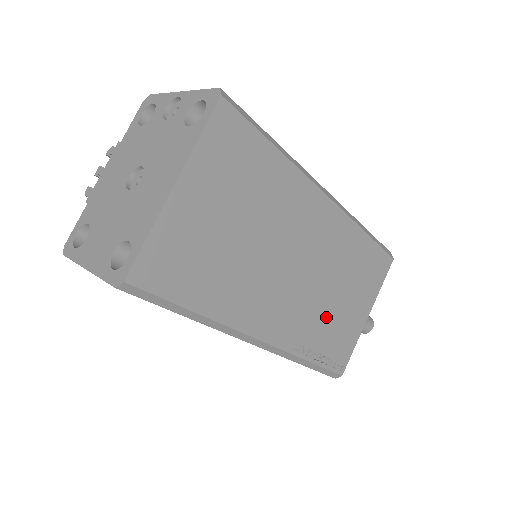
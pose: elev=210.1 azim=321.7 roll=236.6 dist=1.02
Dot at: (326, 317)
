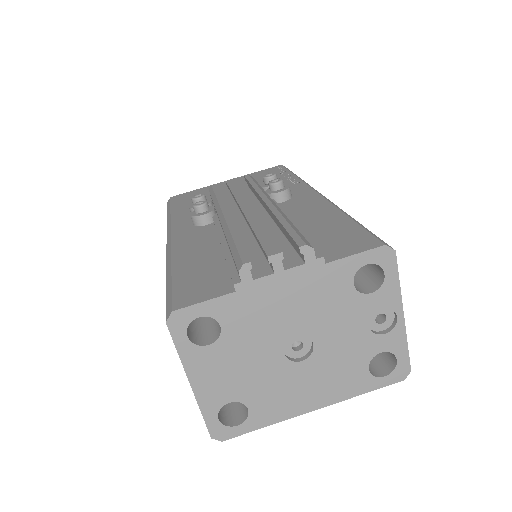
Dot at: occluded
